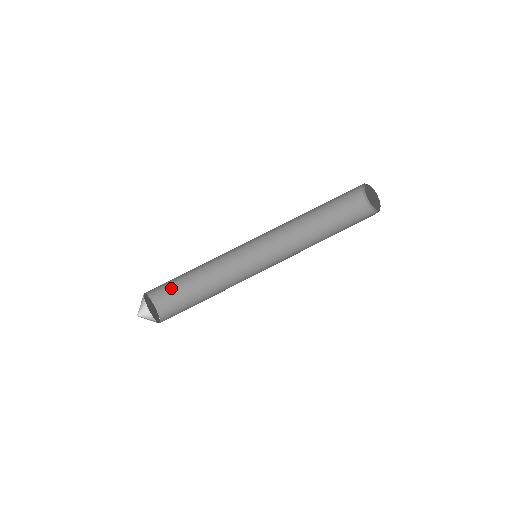
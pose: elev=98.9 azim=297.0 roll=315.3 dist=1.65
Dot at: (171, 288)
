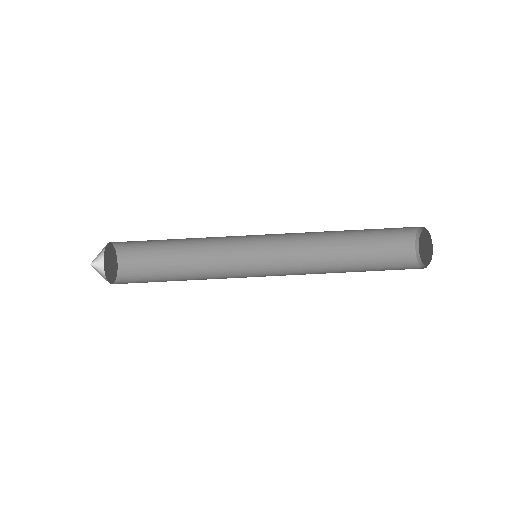
Dot at: (144, 247)
